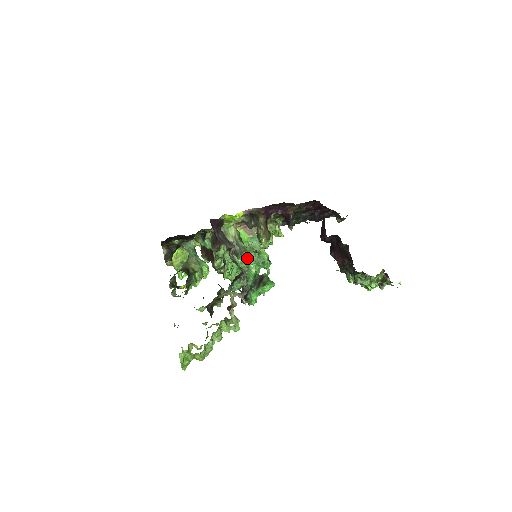
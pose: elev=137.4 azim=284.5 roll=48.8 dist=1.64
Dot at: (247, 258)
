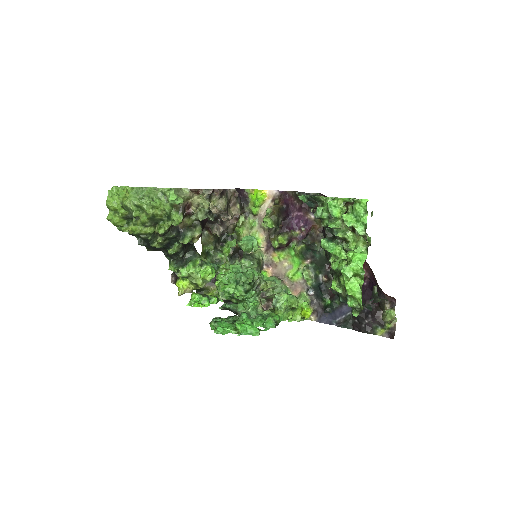
Dot at: occluded
